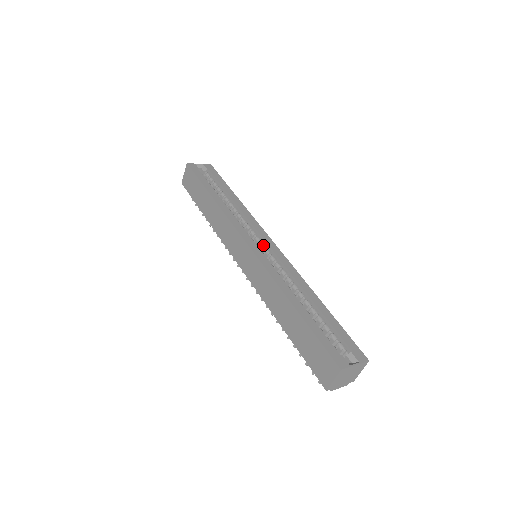
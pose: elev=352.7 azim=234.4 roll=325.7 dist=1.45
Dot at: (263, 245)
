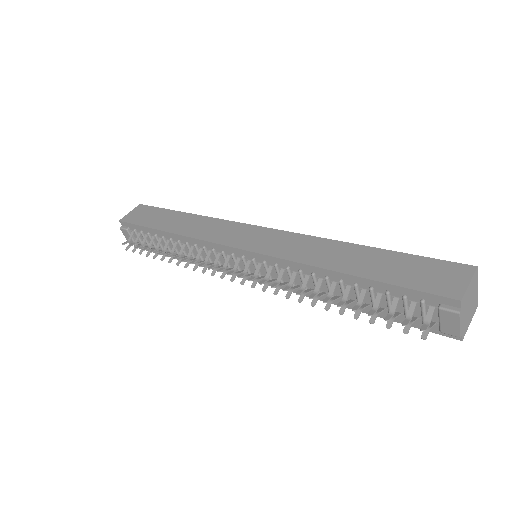
Dot at: occluded
